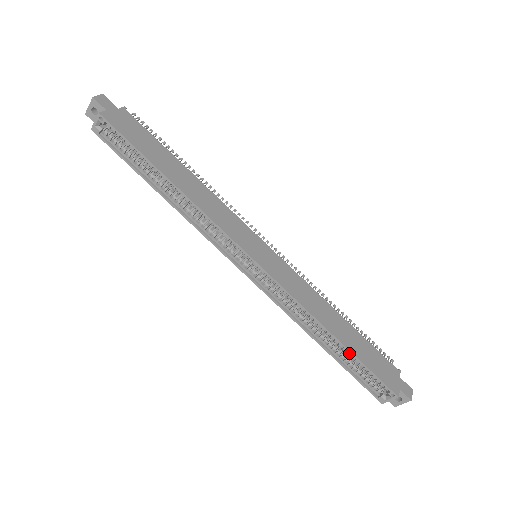
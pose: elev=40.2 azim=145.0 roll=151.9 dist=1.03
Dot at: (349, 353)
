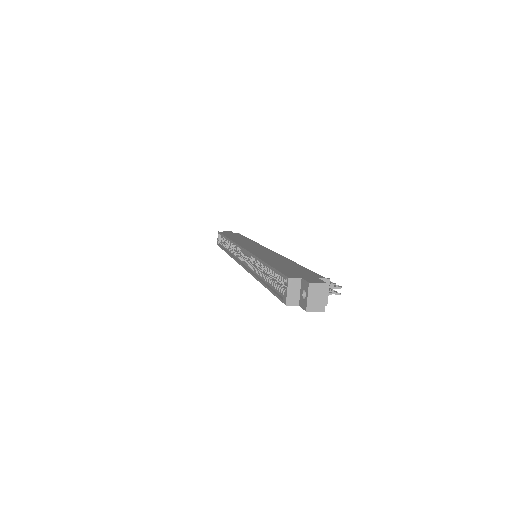
Dot at: (269, 269)
